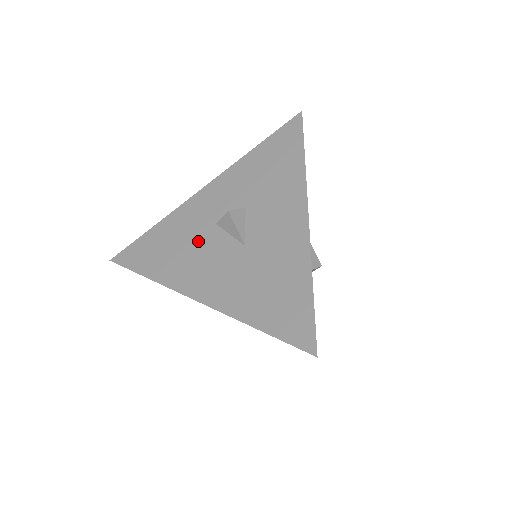
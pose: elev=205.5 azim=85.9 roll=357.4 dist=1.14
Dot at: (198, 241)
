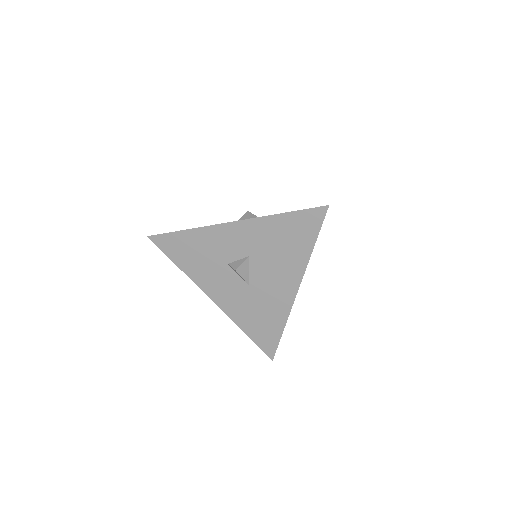
Dot at: occluded
